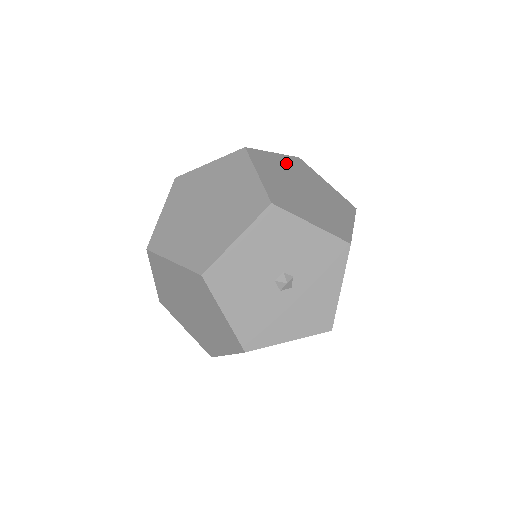
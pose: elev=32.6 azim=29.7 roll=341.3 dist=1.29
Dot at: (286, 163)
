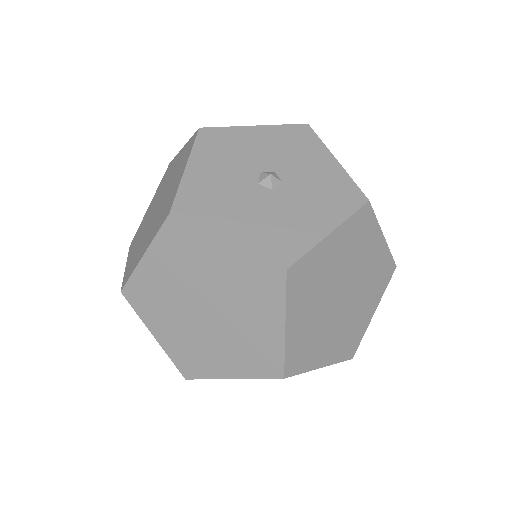
Dot at: occluded
